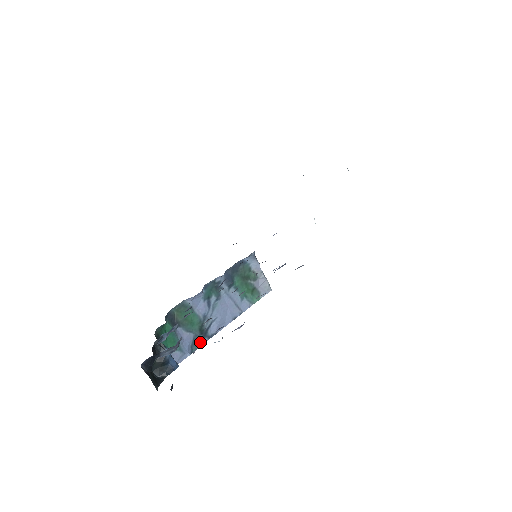
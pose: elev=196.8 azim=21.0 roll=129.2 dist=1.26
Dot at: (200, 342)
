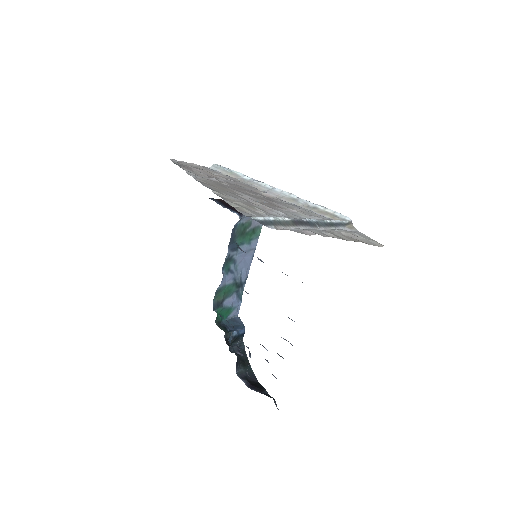
Dot at: (241, 290)
